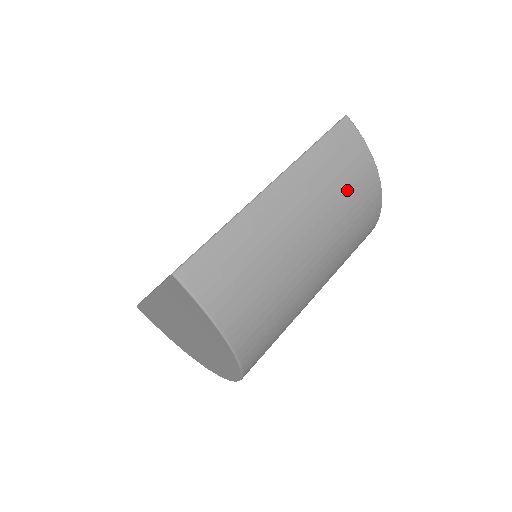
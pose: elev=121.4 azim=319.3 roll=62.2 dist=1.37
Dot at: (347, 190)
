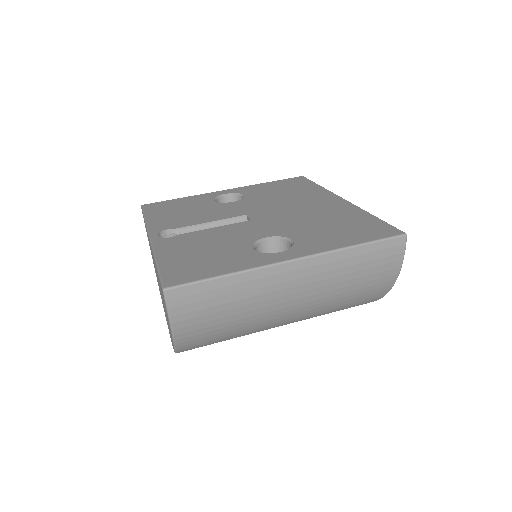
Dot at: (355, 289)
